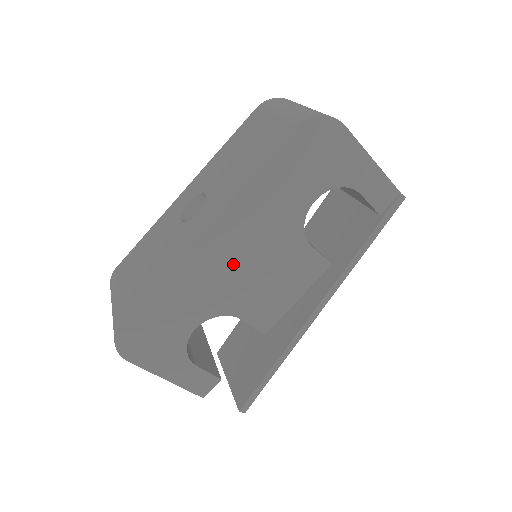
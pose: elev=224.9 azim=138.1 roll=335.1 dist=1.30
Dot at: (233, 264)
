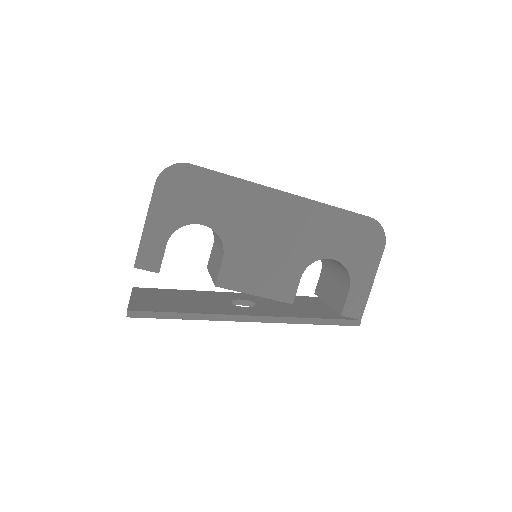
Dot at: (267, 226)
